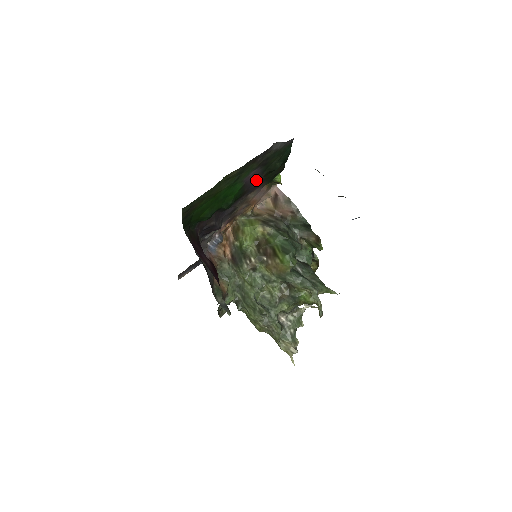
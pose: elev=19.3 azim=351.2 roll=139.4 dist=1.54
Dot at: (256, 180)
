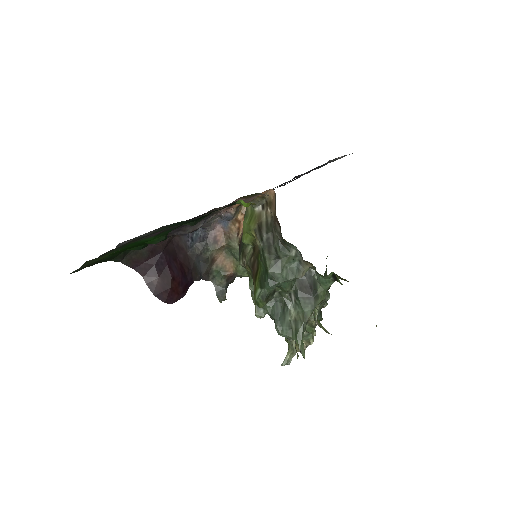
Dot at: occluded
